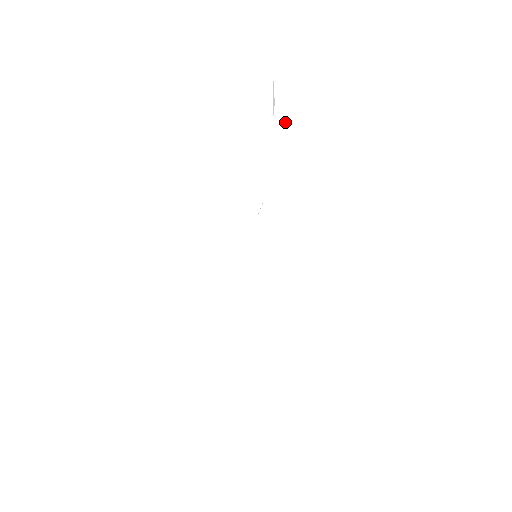
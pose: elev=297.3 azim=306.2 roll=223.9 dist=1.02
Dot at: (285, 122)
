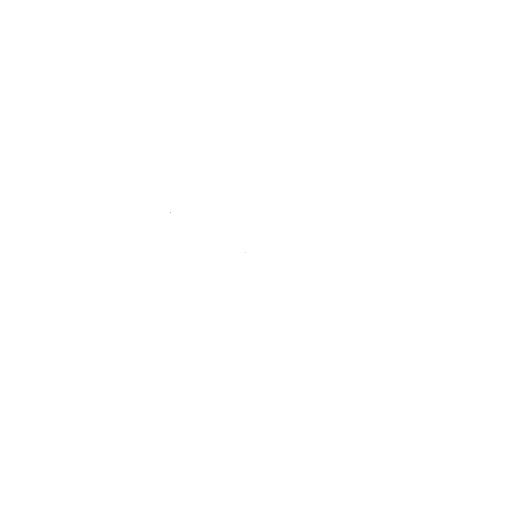
Dot at: occluded
